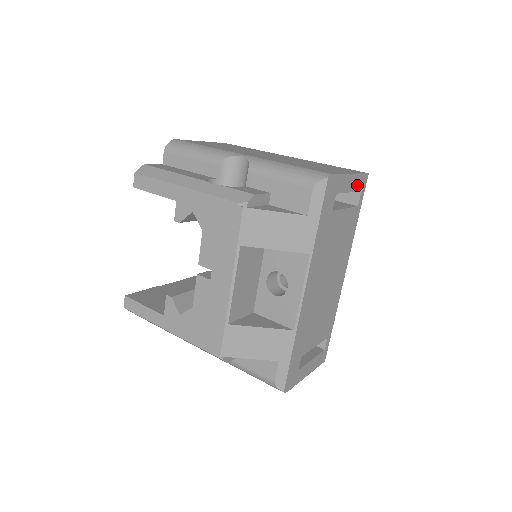
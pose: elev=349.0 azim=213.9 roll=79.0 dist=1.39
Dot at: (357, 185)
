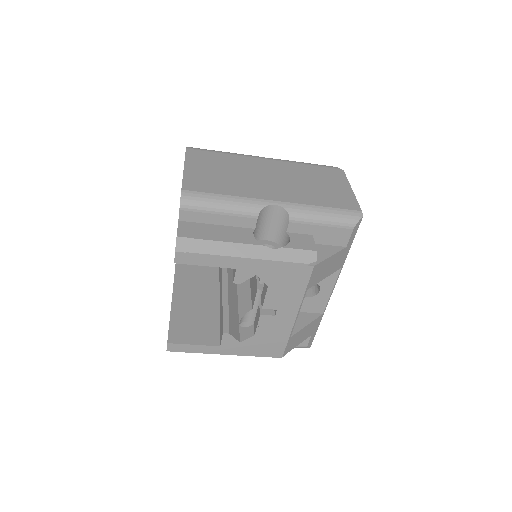
Dot at: occluded
